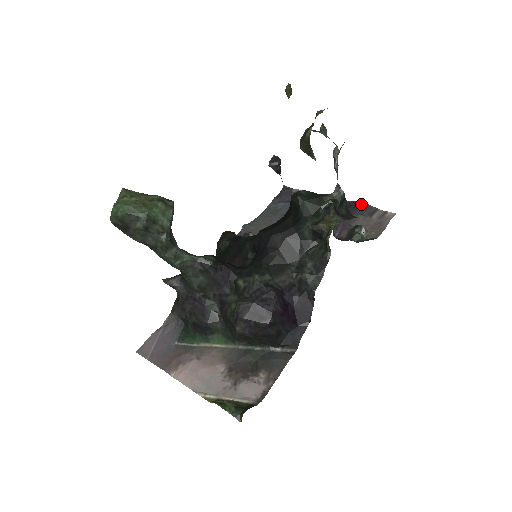
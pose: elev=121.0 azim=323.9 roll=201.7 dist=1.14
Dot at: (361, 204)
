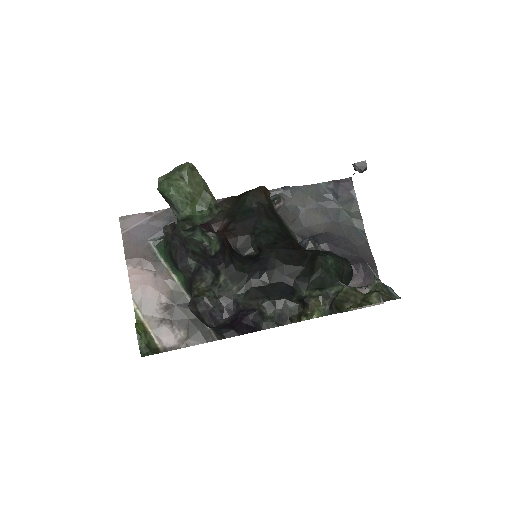
Dot at: (374, 270)
